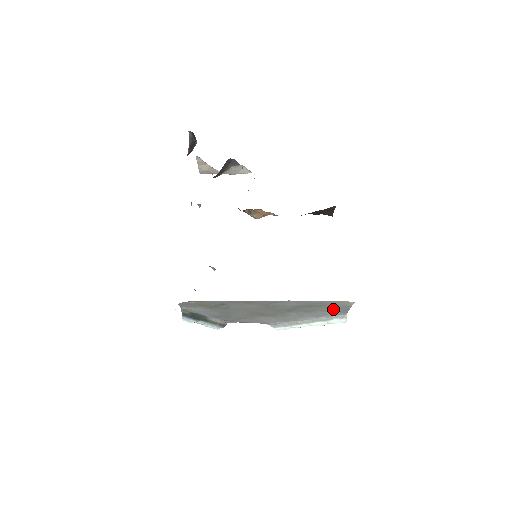
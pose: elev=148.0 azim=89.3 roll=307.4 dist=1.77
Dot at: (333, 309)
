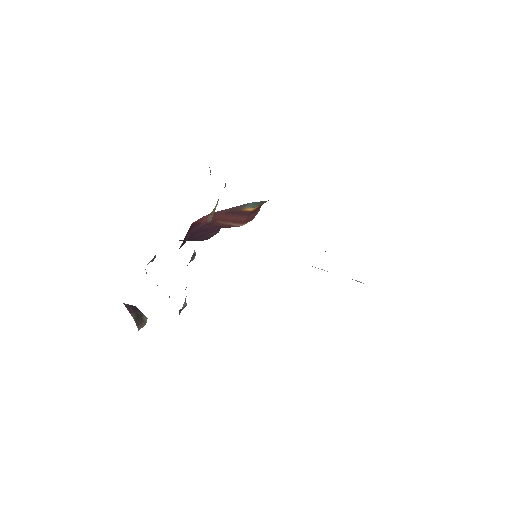
Dot at: occluded
